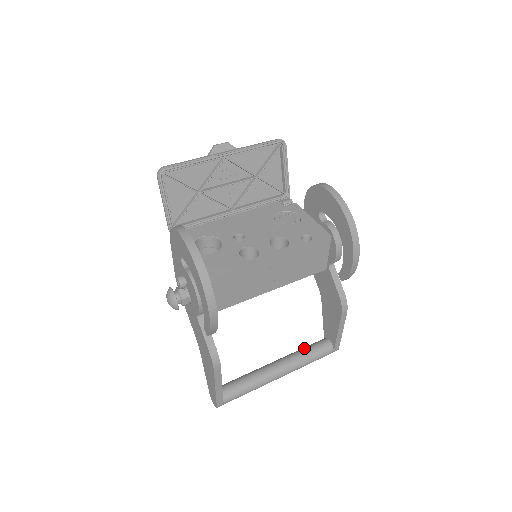
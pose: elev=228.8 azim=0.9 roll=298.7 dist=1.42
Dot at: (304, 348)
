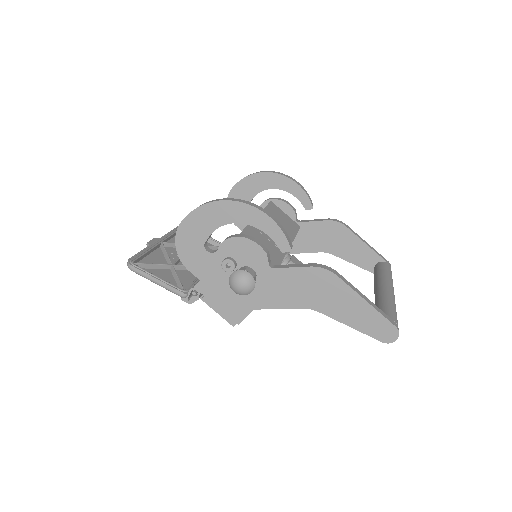
Dot at: (374, 278)
